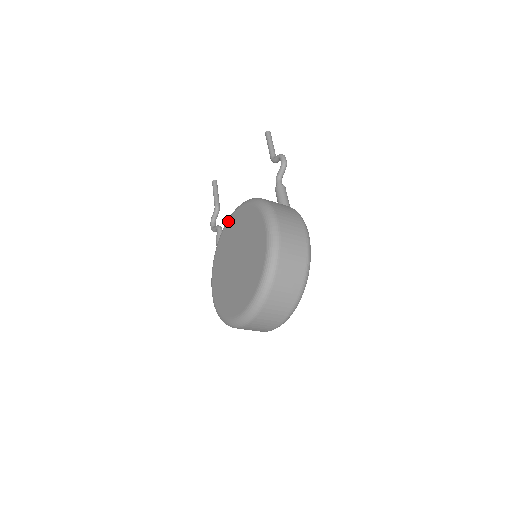
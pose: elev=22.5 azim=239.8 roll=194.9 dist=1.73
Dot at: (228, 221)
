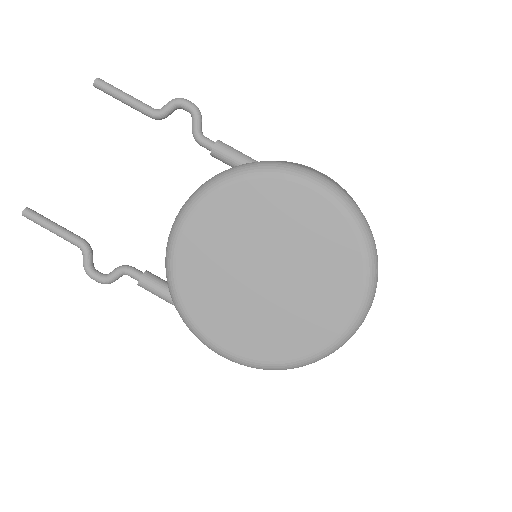
Dot at: (180, 237)
